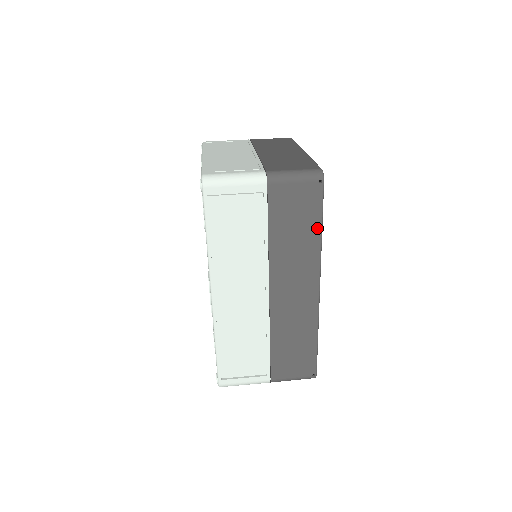
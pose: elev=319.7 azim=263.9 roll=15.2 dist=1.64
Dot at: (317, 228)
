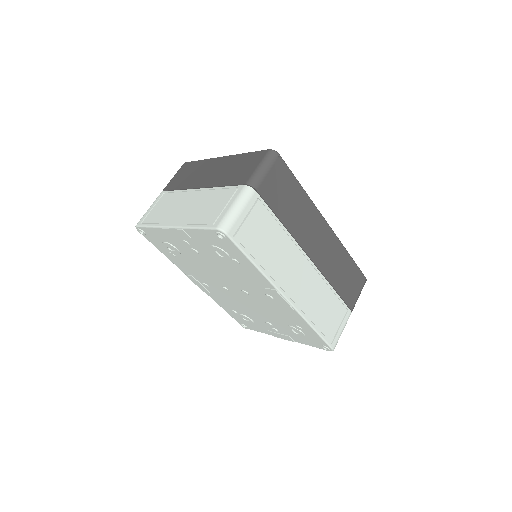
Dot at: (299, 188)
